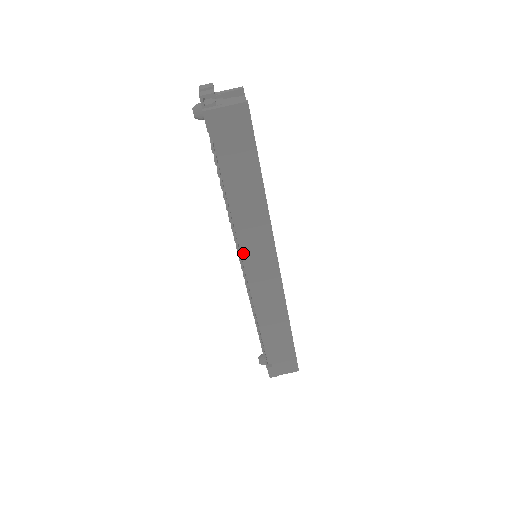
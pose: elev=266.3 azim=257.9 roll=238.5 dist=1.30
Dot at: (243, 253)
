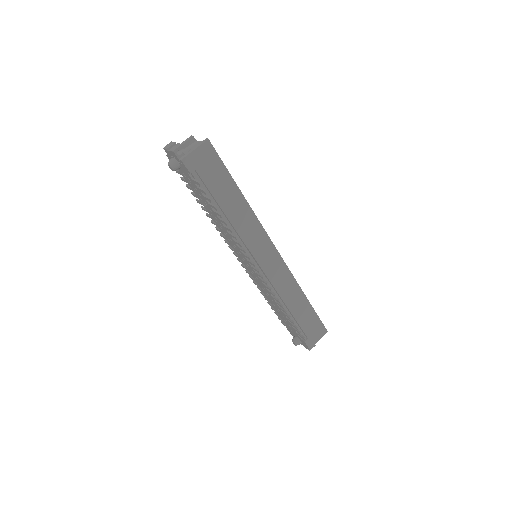
Dot at: (249, 255)
